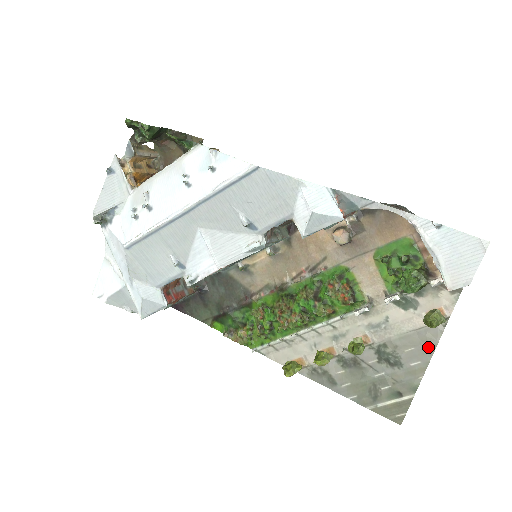
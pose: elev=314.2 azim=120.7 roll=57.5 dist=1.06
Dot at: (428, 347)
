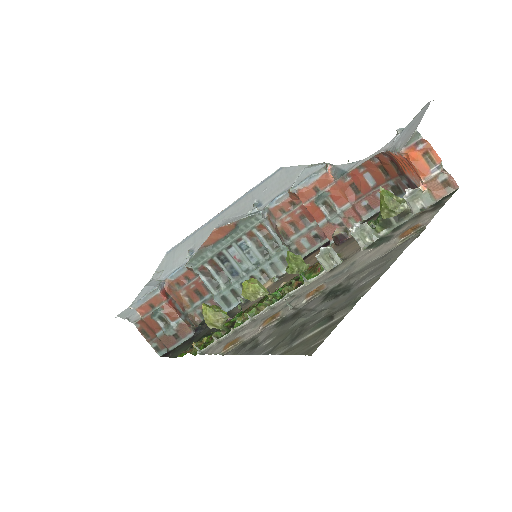
Dot at: (390, 259)
